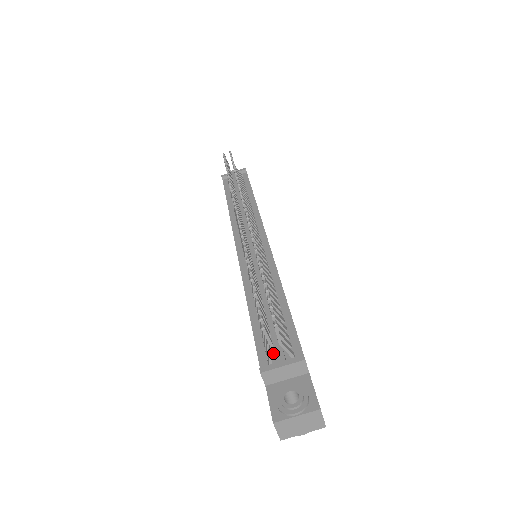
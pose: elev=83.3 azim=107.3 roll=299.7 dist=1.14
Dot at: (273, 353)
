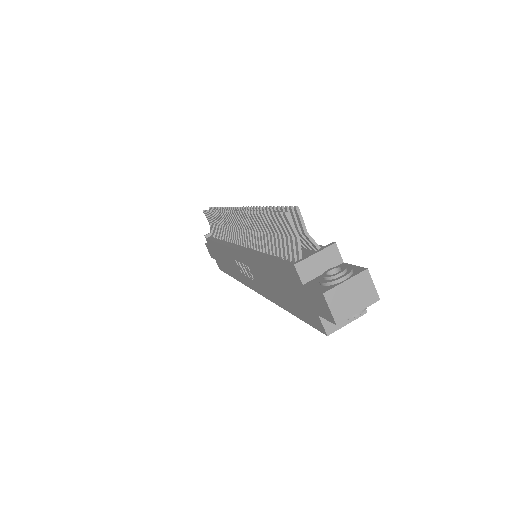
Dot at: occluded
